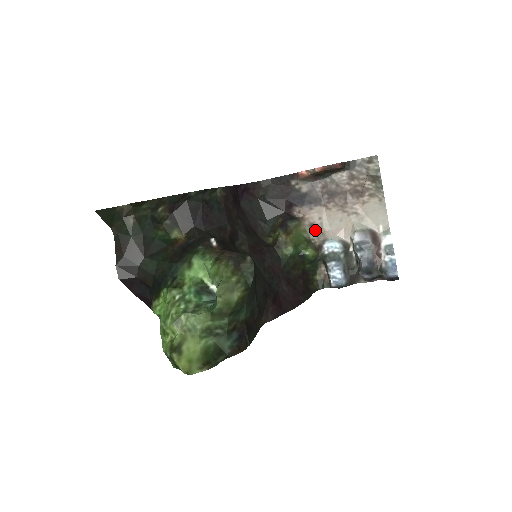
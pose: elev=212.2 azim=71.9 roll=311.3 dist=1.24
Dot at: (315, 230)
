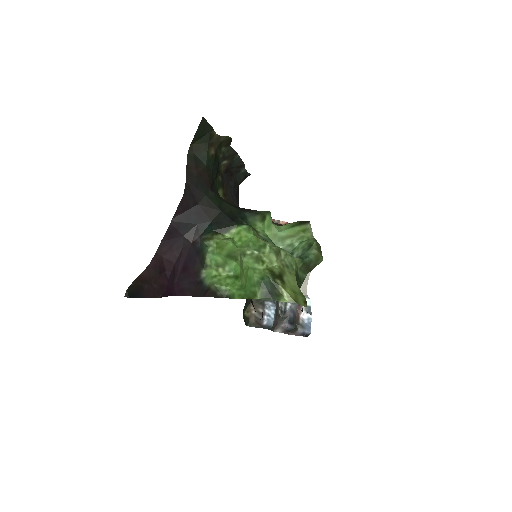
Dot at: occluded
